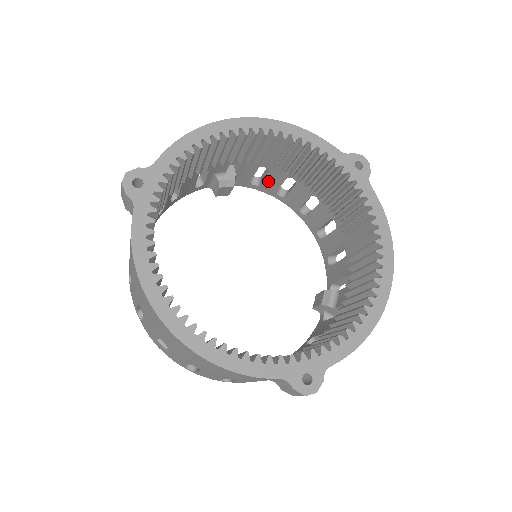
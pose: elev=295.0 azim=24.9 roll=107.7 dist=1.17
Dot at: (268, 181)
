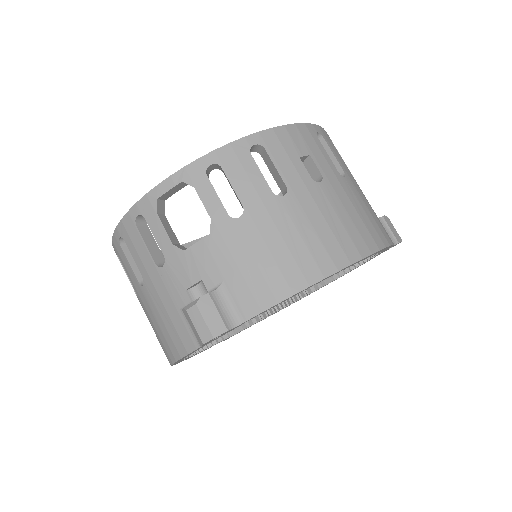
Dot at: occluded
